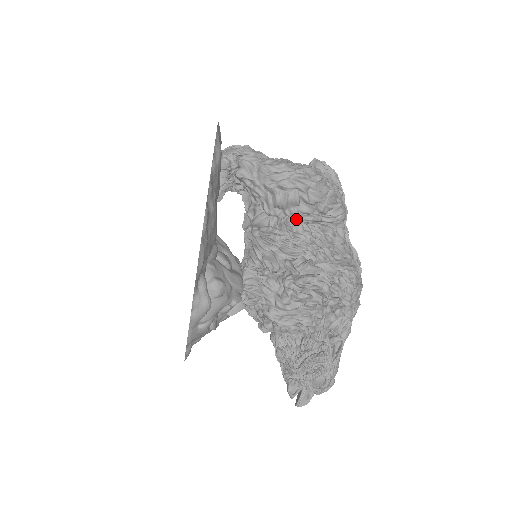
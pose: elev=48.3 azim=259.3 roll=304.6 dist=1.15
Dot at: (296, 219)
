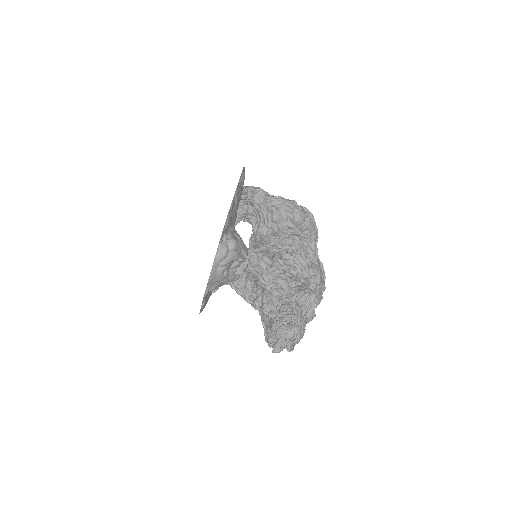
Dot at: (284, 231)
